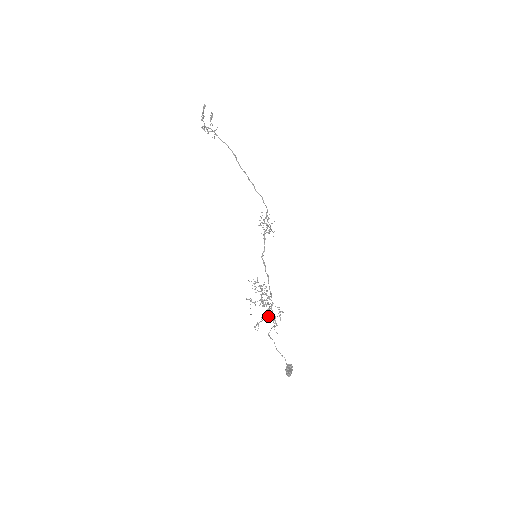
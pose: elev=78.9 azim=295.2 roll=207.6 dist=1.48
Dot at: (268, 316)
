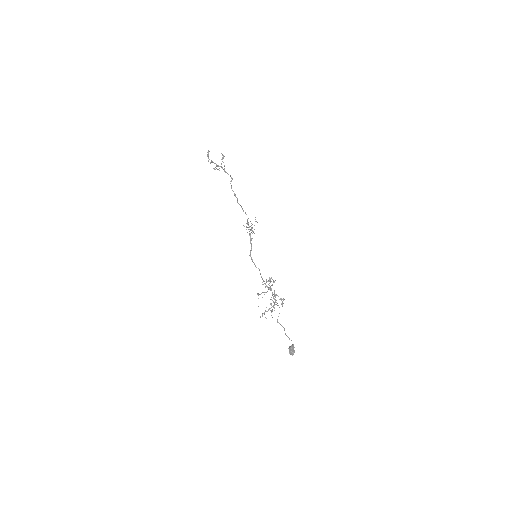
Dot at: (273, 305)
